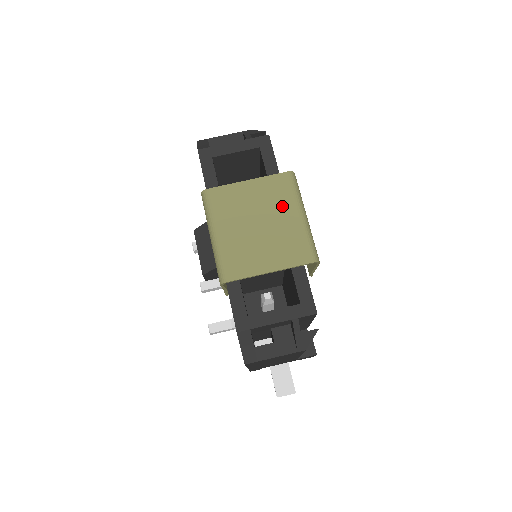
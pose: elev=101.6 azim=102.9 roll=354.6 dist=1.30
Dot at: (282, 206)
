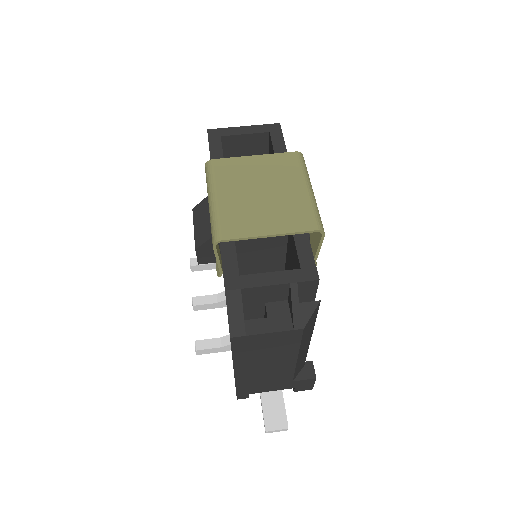
Dot at: (288, 179)
